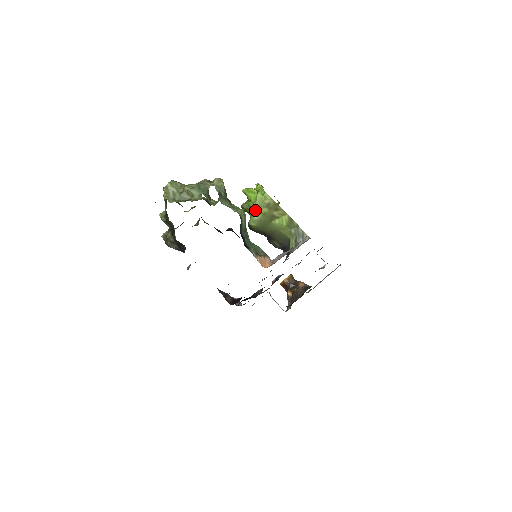
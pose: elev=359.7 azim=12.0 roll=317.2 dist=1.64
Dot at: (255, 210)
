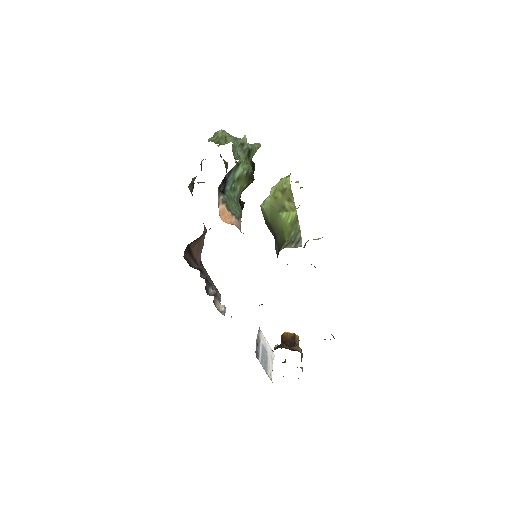
Dot at: (272, 191)
